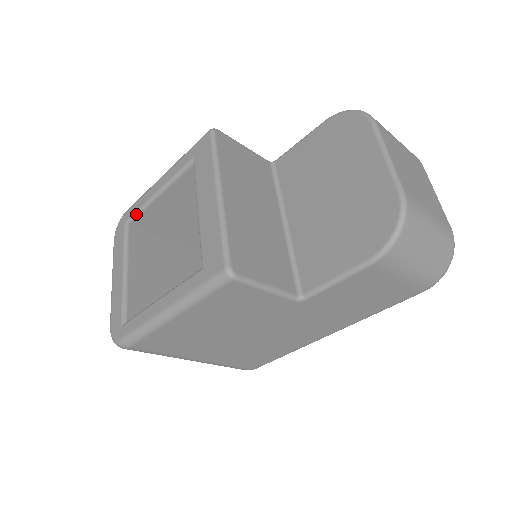
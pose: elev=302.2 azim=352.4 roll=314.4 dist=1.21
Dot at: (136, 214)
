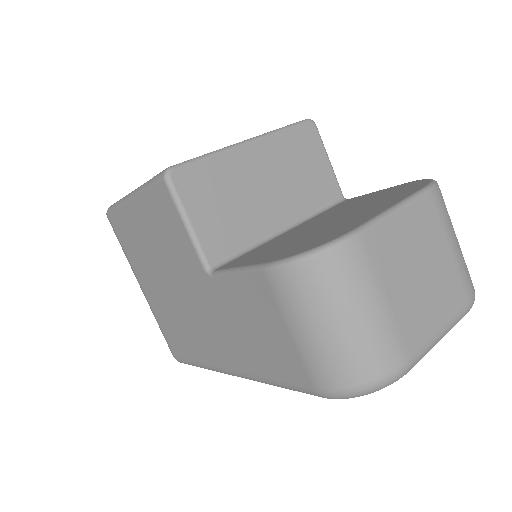
Dot at: occluded
